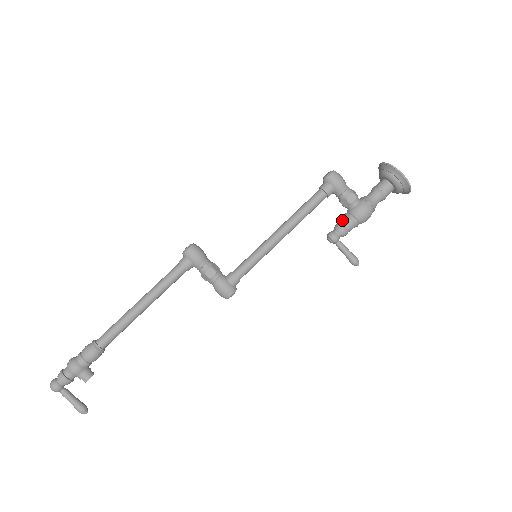
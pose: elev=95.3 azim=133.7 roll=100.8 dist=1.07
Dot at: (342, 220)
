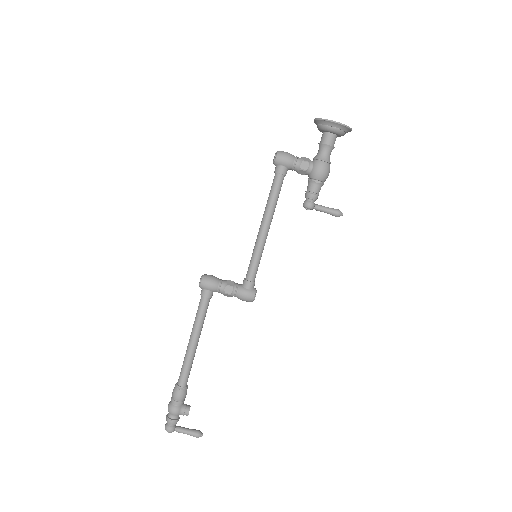
Dot at: (308, 187)
